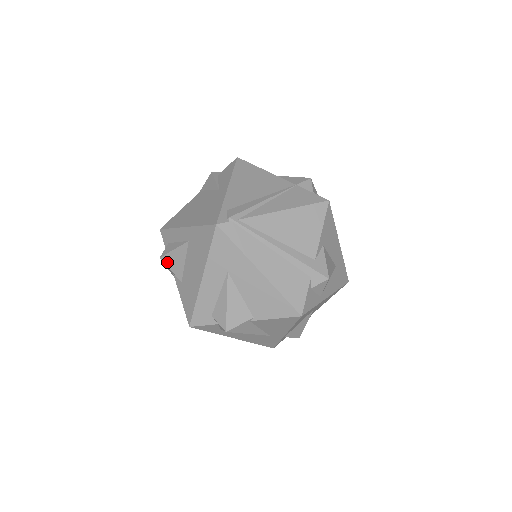
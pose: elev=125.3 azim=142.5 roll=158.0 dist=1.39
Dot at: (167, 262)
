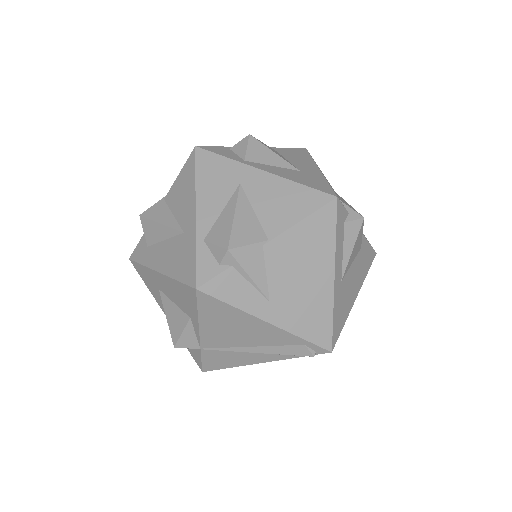
Dot at: occluded
